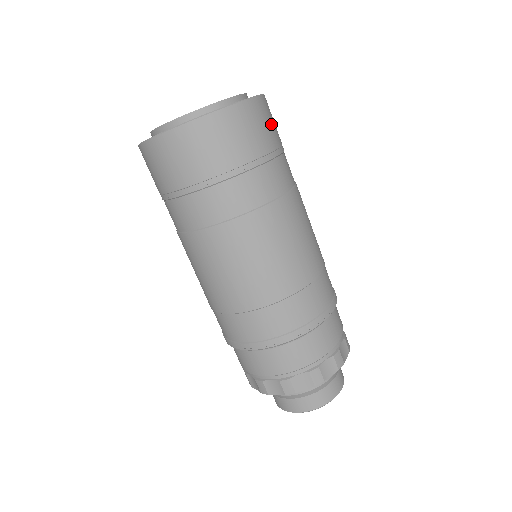
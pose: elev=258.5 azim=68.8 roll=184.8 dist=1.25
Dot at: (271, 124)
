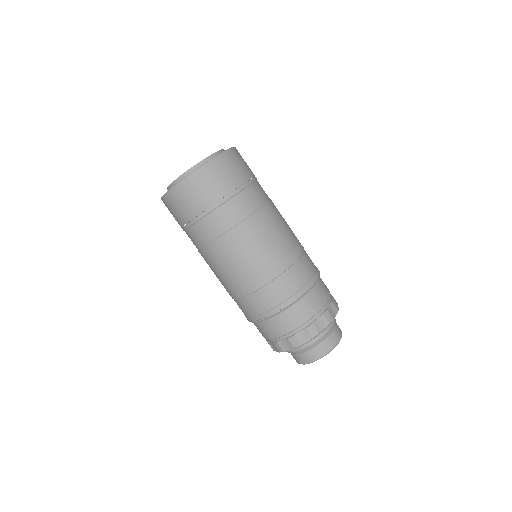
Dot at: (246, 163)
